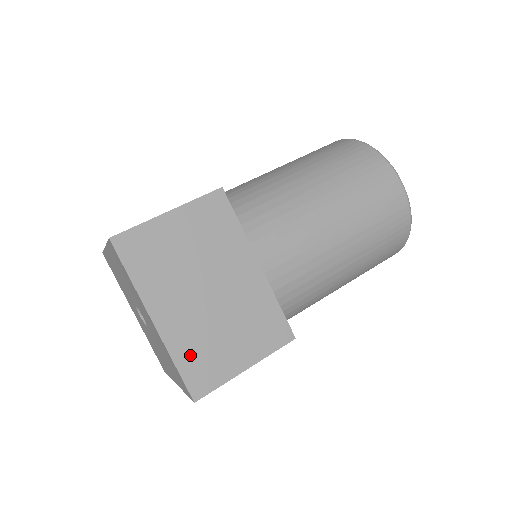
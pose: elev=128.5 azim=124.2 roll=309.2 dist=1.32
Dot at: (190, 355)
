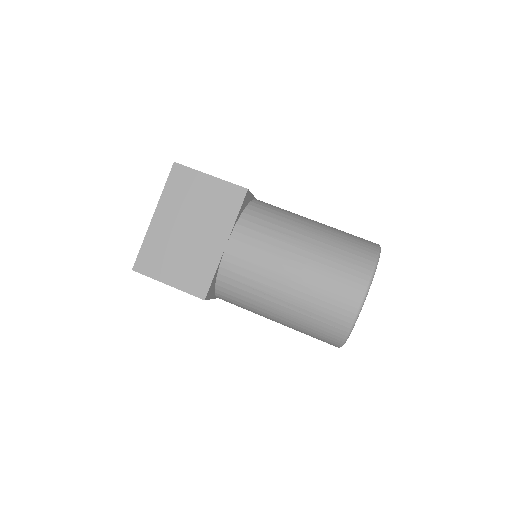
Dot at: (152, 248)
